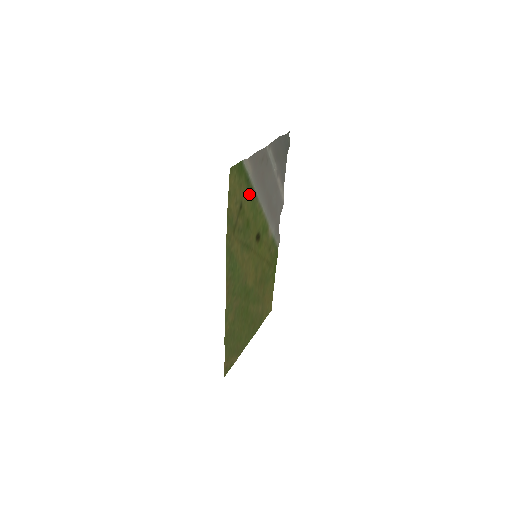
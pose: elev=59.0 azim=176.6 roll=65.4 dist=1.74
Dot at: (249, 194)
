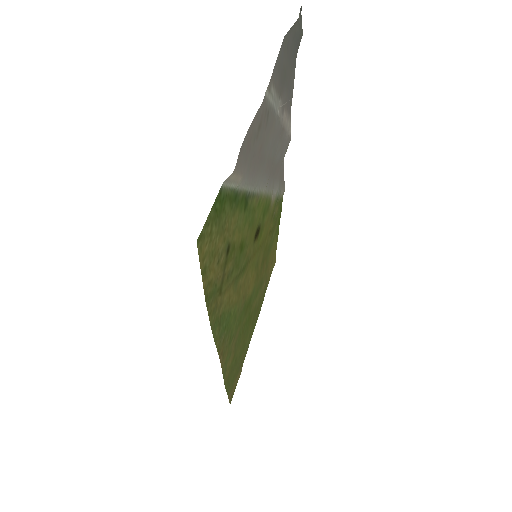
Dot at: (239, 210)
